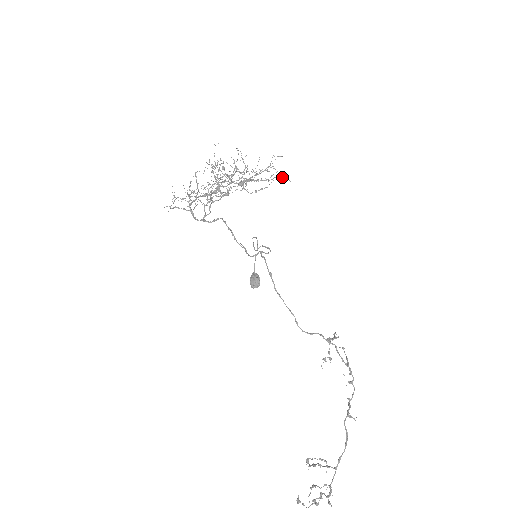
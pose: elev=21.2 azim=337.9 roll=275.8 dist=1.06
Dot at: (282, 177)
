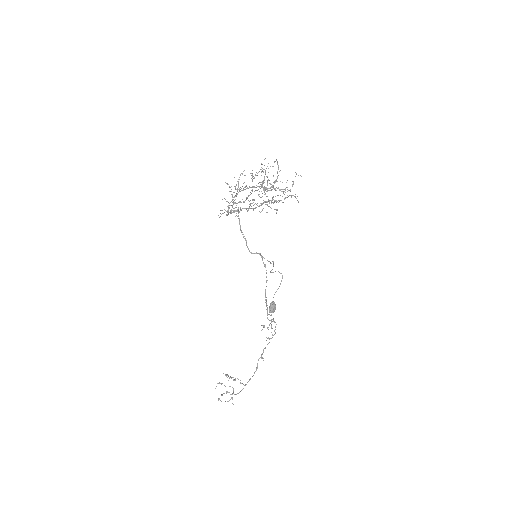
Dot at: (295, 197)
